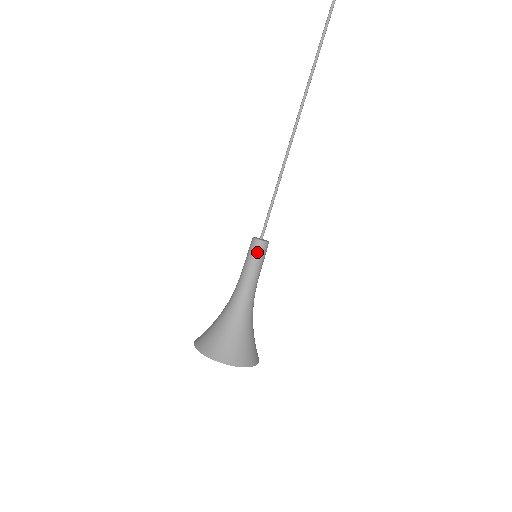
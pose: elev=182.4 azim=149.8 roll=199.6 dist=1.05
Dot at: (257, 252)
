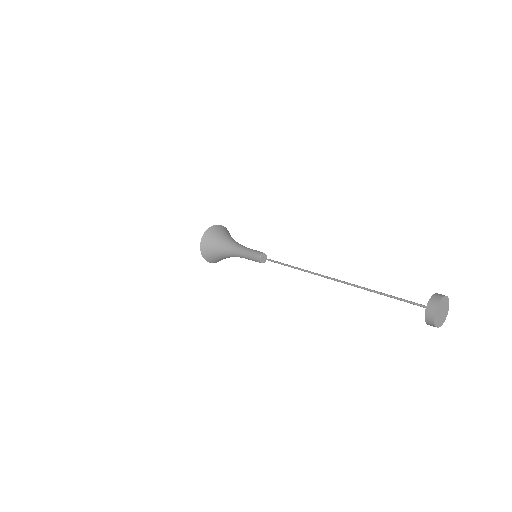
Dot at: (256, 261)
